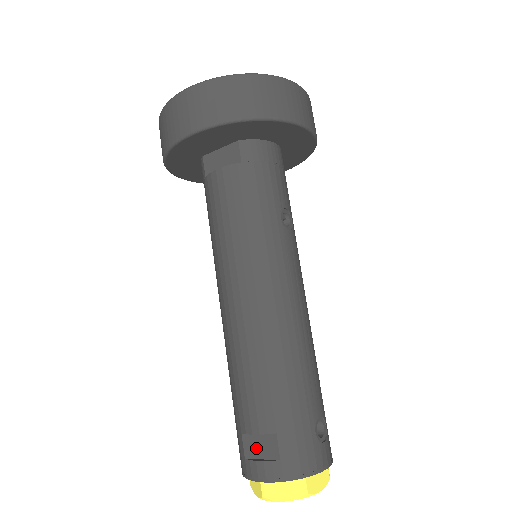
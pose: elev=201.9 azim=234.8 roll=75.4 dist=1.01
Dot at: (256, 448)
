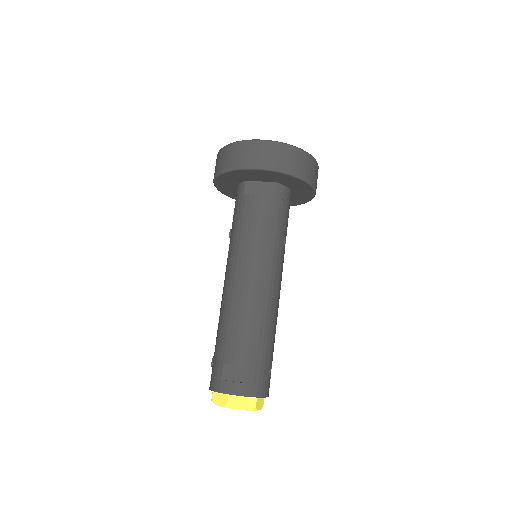
Dot at: (232, 374)
